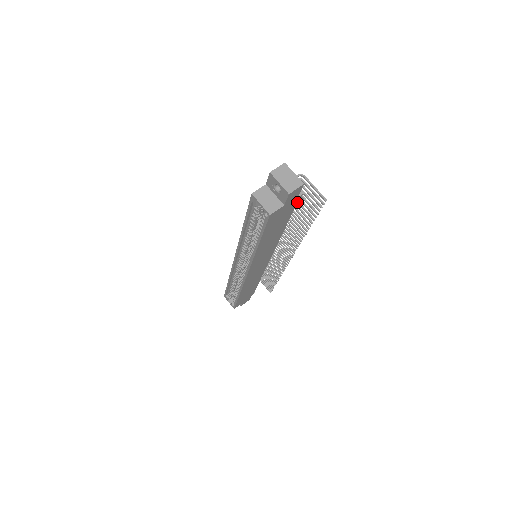
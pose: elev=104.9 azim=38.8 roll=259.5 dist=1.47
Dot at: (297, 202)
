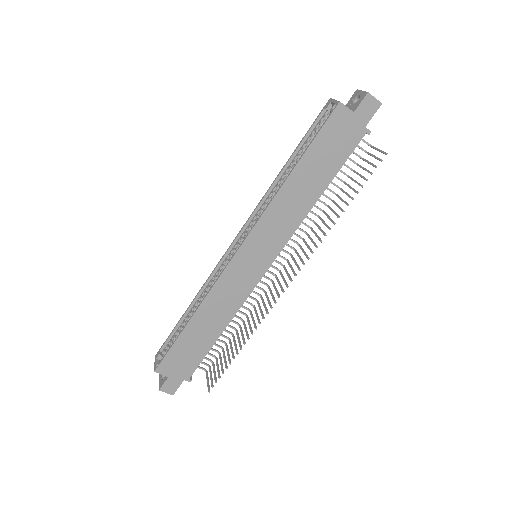
Dot at: (359, 142)
